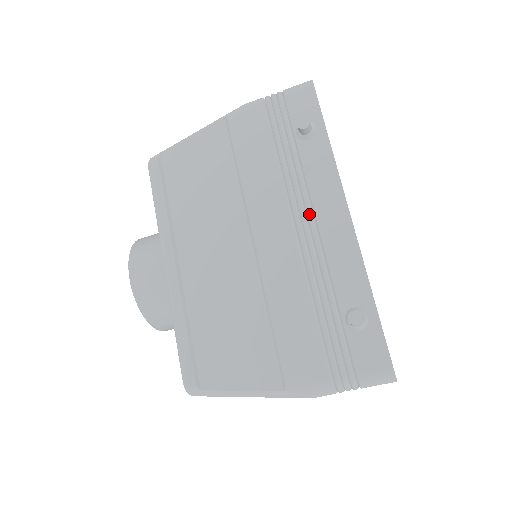
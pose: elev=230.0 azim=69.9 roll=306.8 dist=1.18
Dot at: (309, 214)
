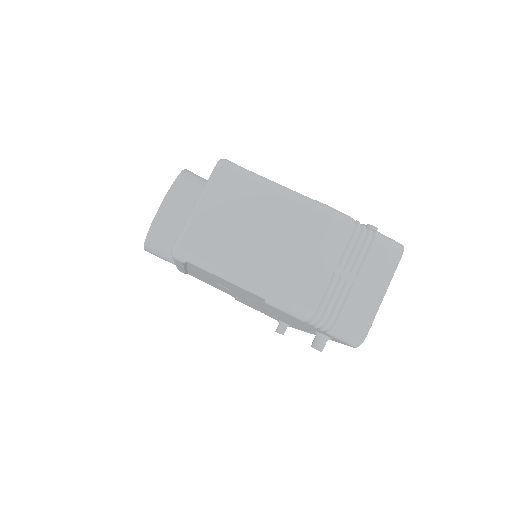
Dot at: occluded
